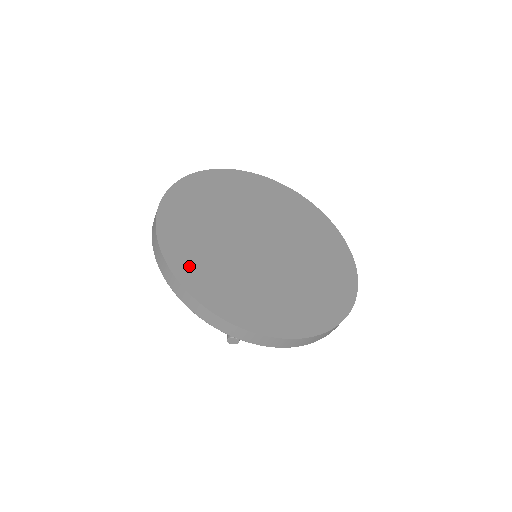
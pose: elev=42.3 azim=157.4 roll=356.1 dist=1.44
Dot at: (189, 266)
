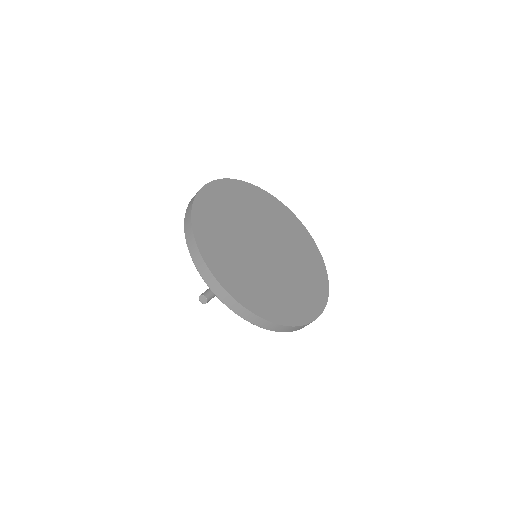
Dot at: (205, 221)
